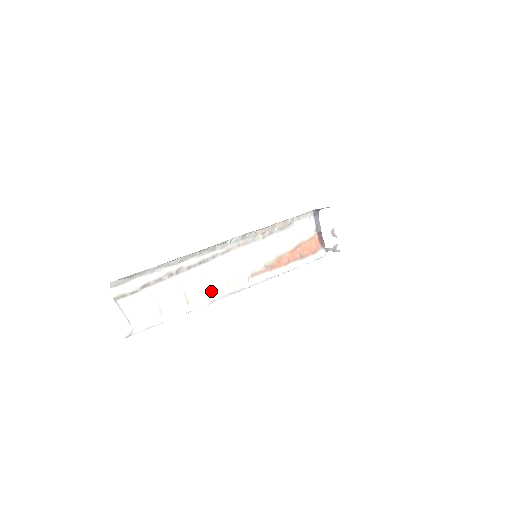
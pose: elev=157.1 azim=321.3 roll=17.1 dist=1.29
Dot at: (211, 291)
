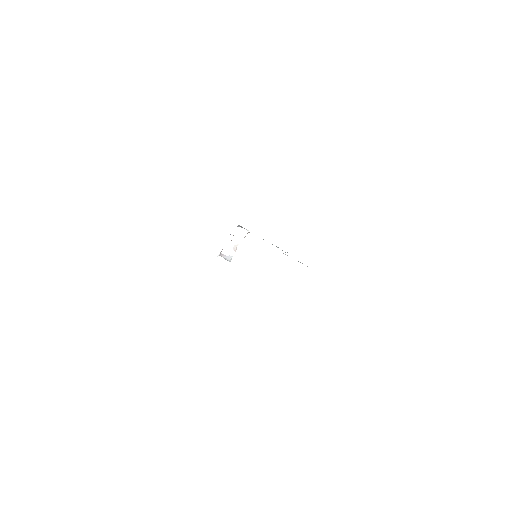
Dot at: occluded
